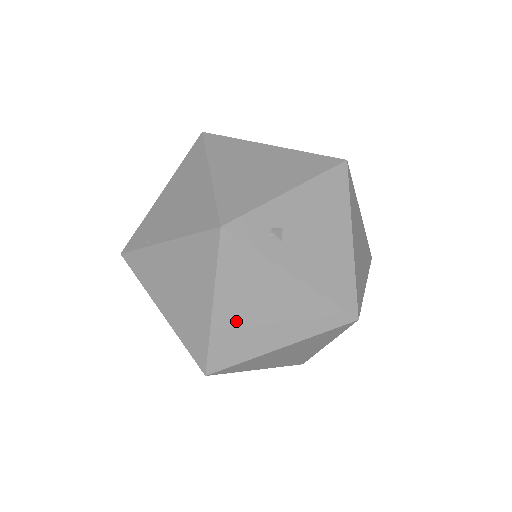
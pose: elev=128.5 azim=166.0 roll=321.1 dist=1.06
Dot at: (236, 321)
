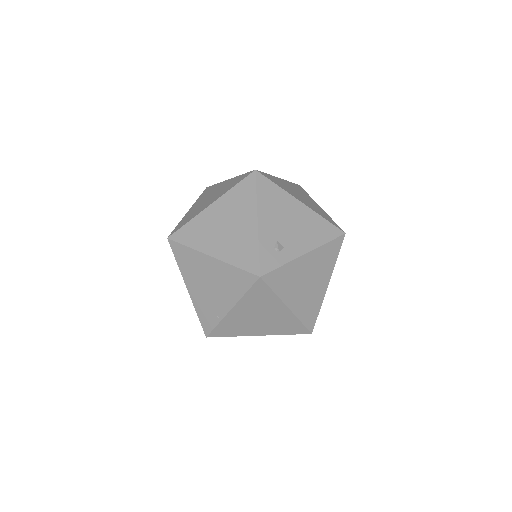
Dot at: (302, 299)
